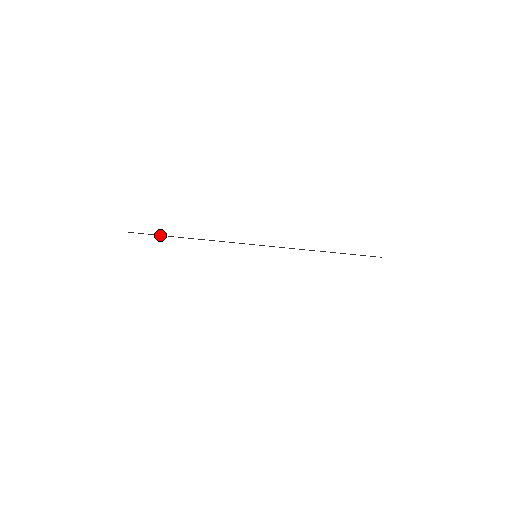
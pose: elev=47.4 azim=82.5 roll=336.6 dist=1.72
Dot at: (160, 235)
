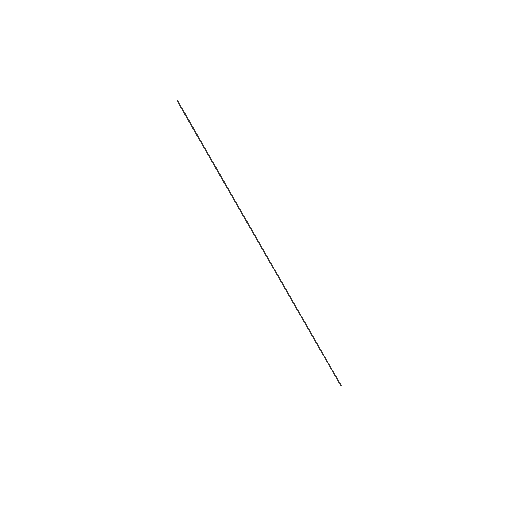
Dot at: occluded
